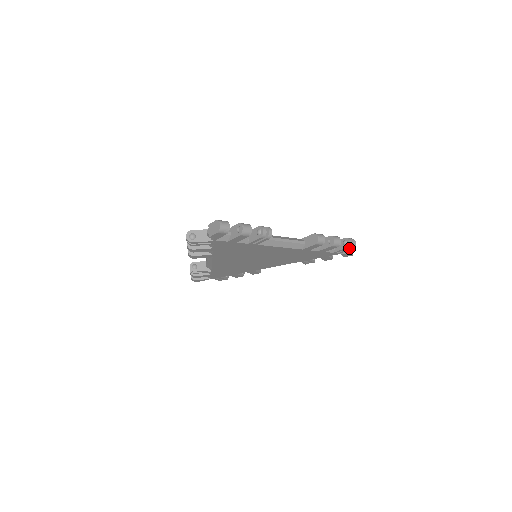
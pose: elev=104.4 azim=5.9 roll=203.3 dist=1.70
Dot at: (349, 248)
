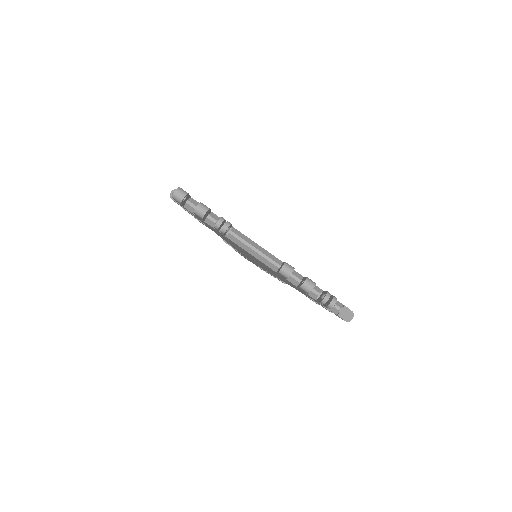
Dot at: (326, 305)
